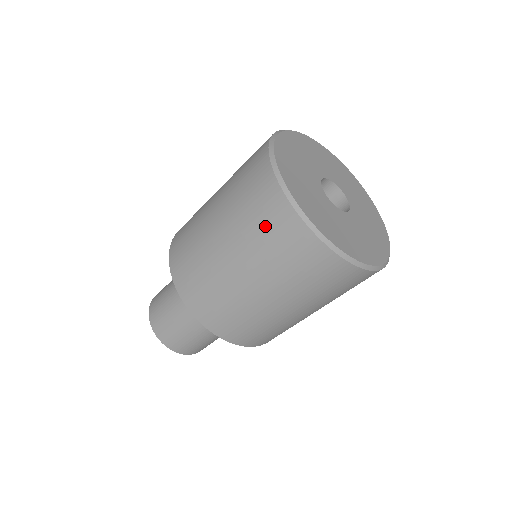
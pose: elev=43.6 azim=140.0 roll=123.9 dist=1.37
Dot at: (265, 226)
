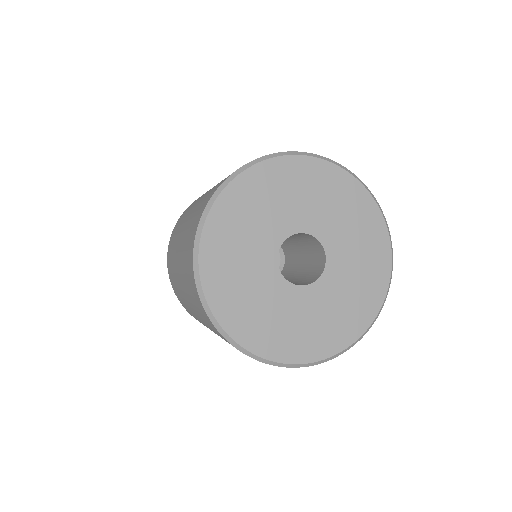
Dot at: (186, 264)
